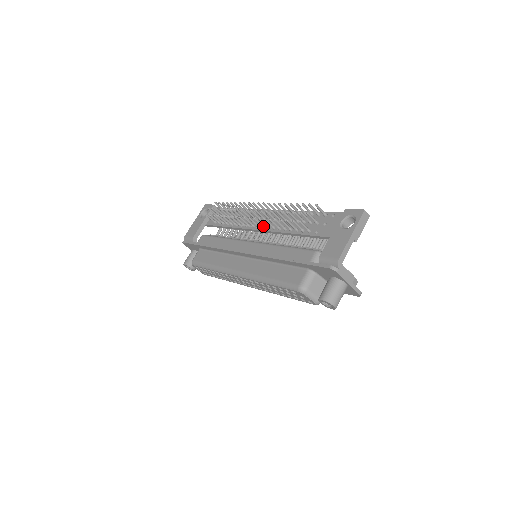
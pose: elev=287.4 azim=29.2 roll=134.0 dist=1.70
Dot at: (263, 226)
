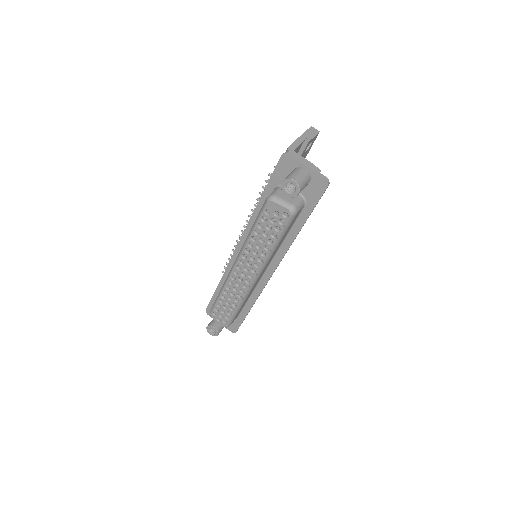
Dot at: occluded
